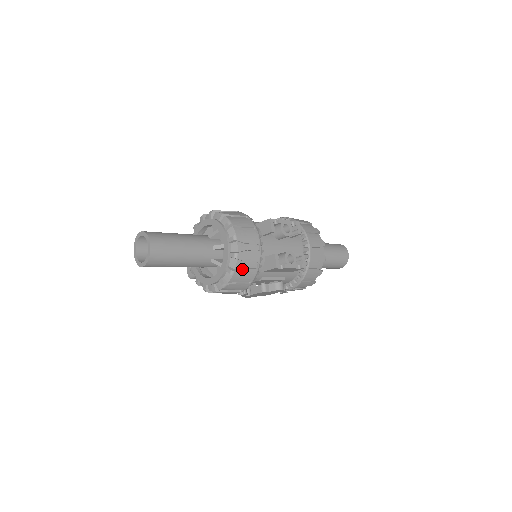
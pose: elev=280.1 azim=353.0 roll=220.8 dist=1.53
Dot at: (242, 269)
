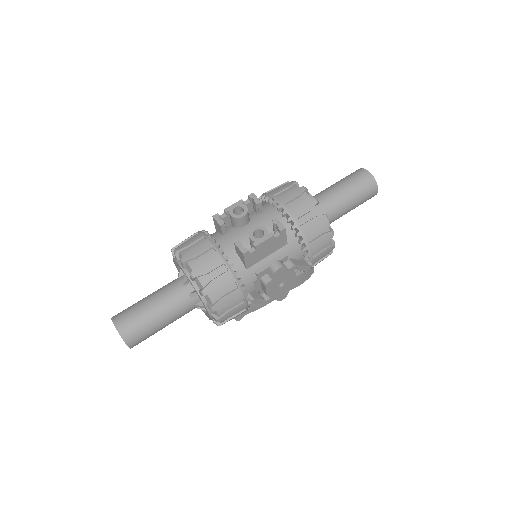
Dot at: (210, 282)
